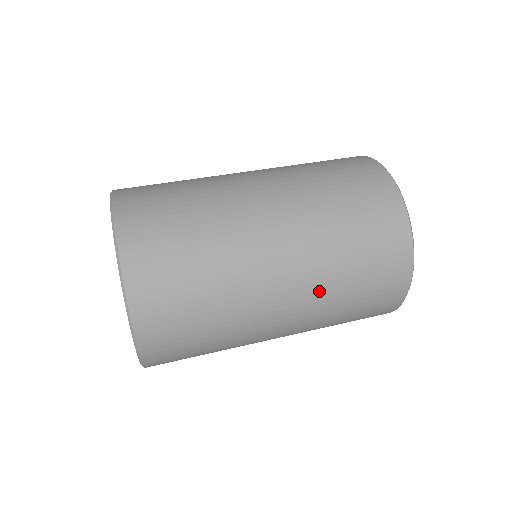
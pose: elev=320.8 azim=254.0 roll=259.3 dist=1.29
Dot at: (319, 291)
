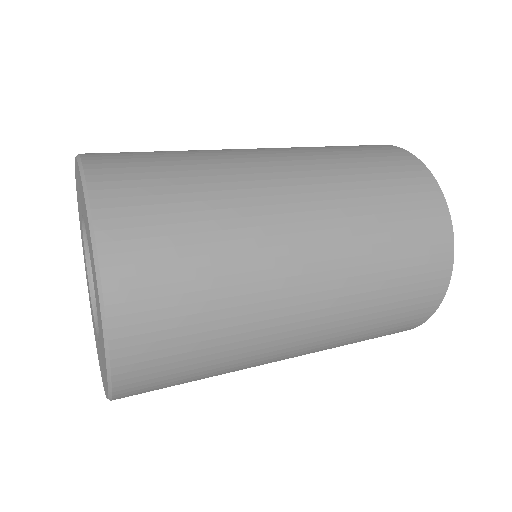
Dot at: (343, 210)
